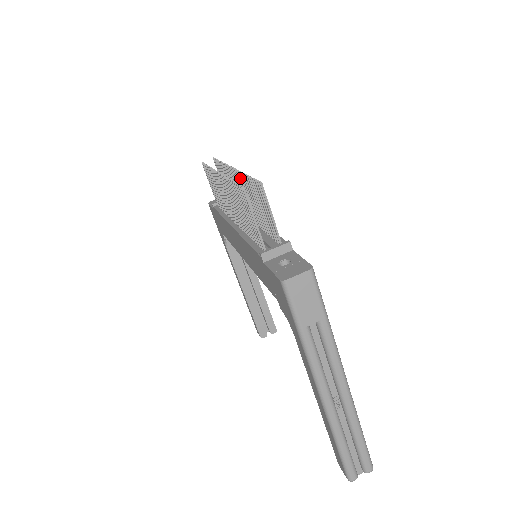
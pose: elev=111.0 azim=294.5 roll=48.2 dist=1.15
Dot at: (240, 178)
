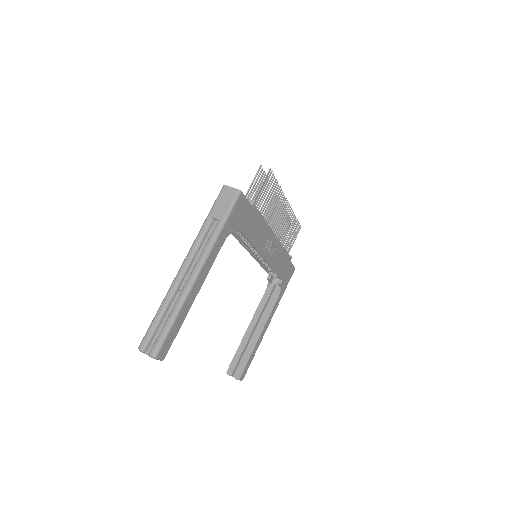
Dot at: (281, 197)
